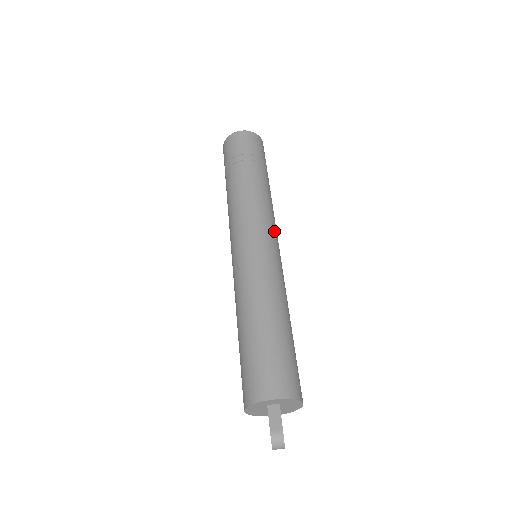
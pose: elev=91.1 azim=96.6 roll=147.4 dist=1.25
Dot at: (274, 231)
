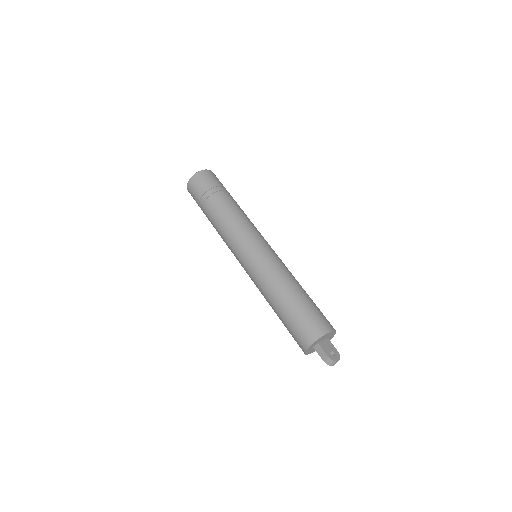
Dot at: (250, 236)
